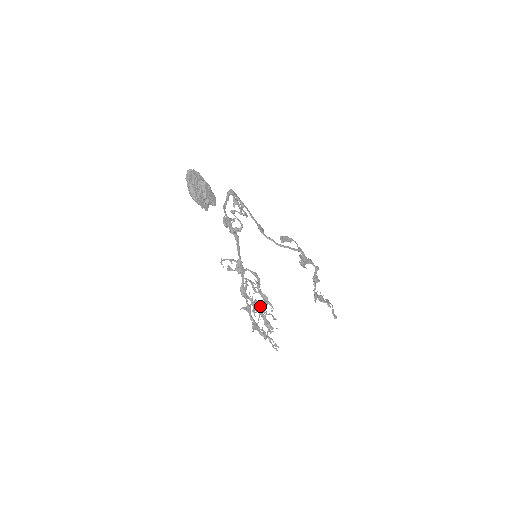
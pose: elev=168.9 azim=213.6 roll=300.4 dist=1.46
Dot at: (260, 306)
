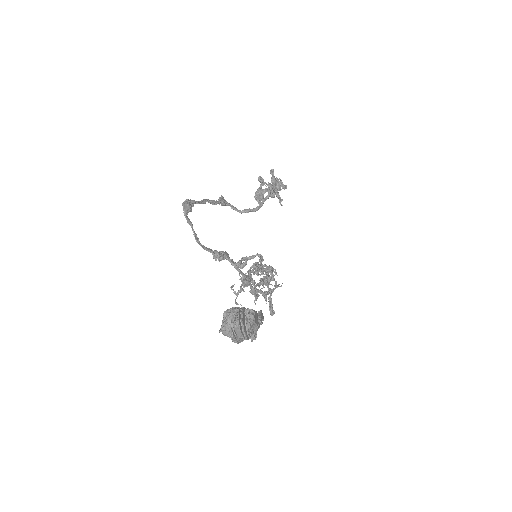
Dot at: (267, 281)
